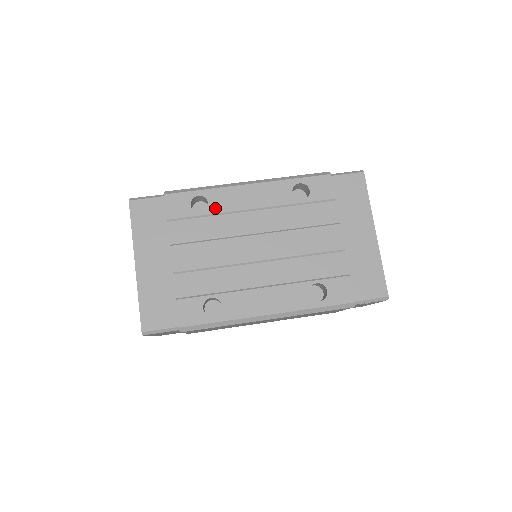
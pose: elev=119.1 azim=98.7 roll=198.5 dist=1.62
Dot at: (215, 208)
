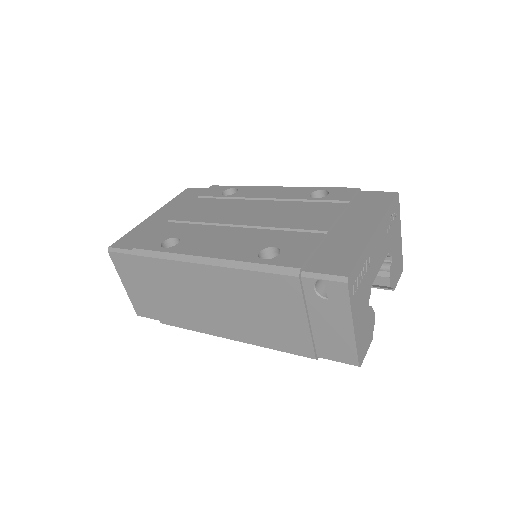
Dot at: (238, 195)
